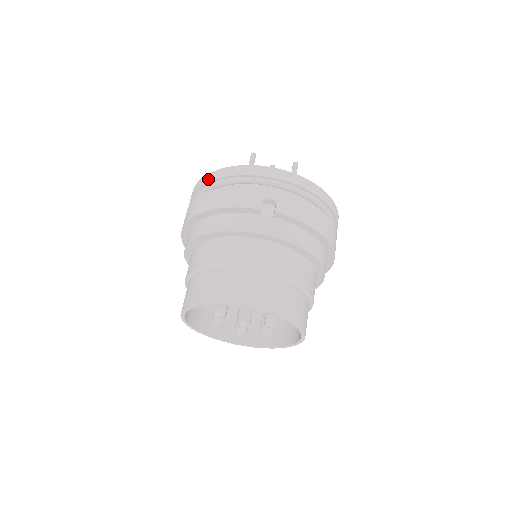
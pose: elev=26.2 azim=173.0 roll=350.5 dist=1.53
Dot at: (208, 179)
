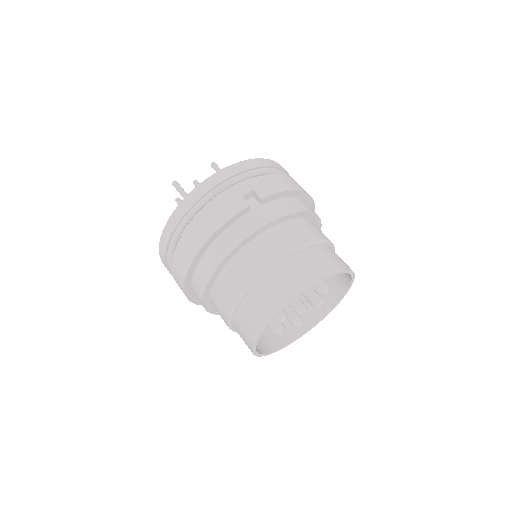
Dot at: (174, 223)
